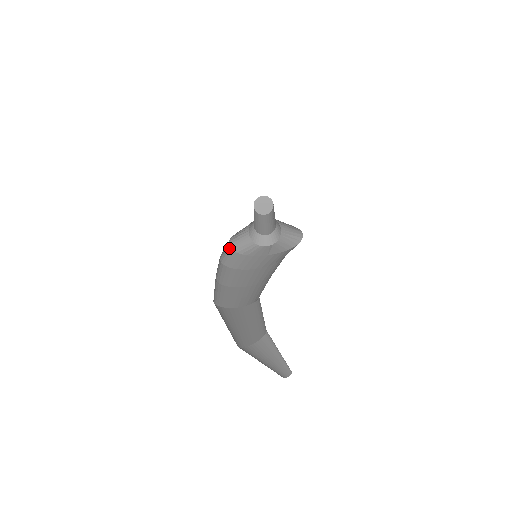
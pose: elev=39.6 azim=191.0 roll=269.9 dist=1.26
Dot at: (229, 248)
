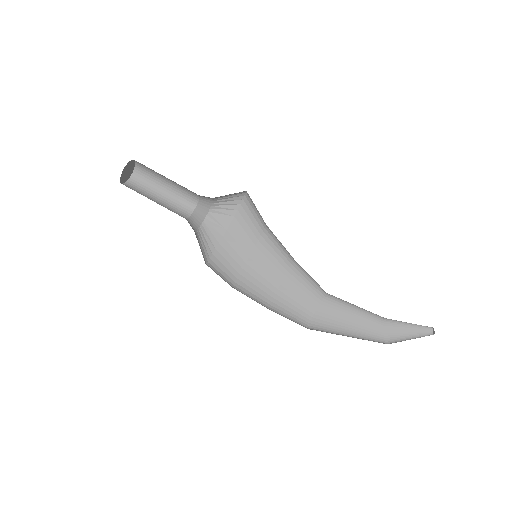
Dot at: (207, 265)
